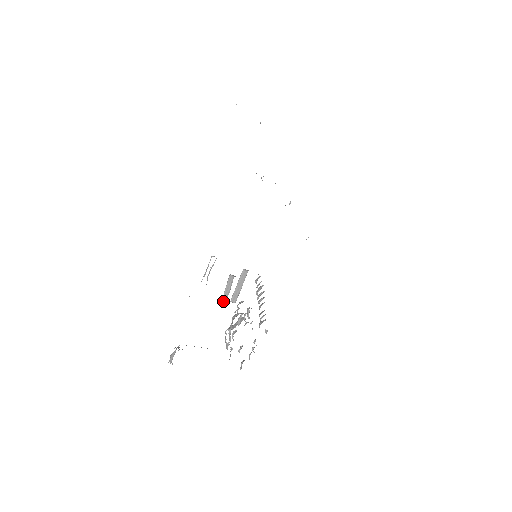
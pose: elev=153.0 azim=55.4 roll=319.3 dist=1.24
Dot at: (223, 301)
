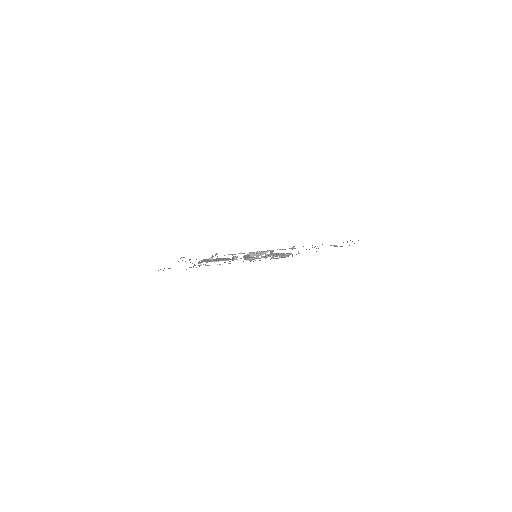
Dot at: (232, 259)
